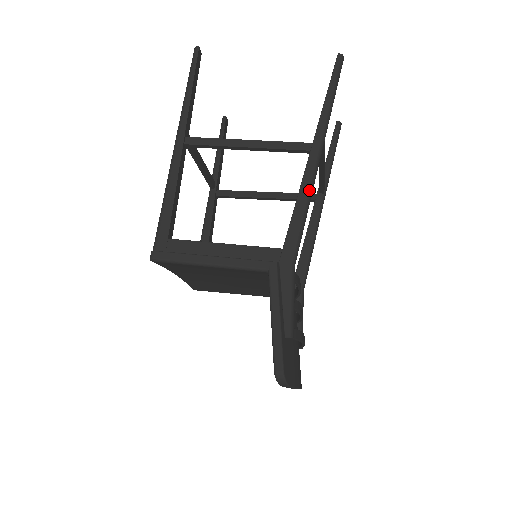
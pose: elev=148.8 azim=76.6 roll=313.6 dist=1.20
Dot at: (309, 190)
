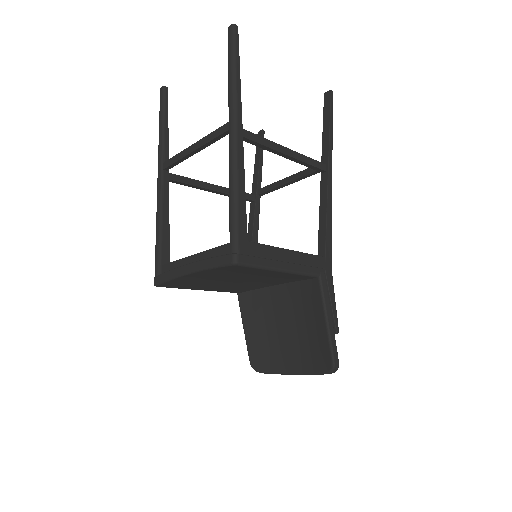
Dot at: occluded
